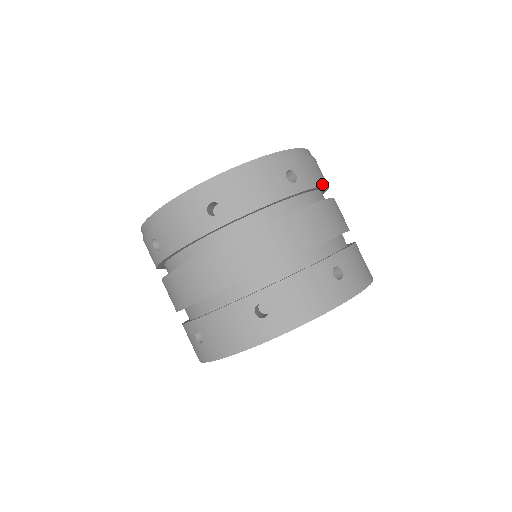
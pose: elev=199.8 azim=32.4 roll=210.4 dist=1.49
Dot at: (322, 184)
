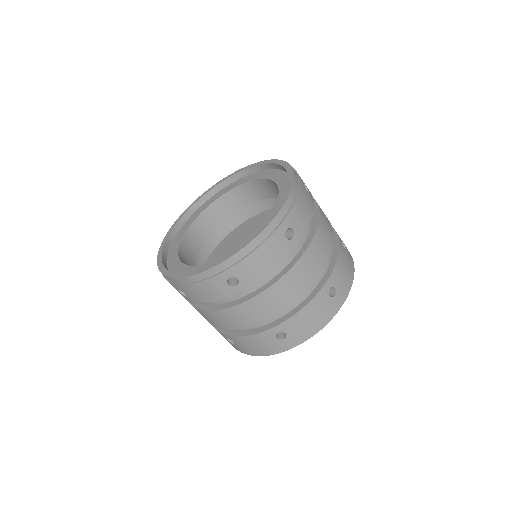
Dot at: (274, 267)
